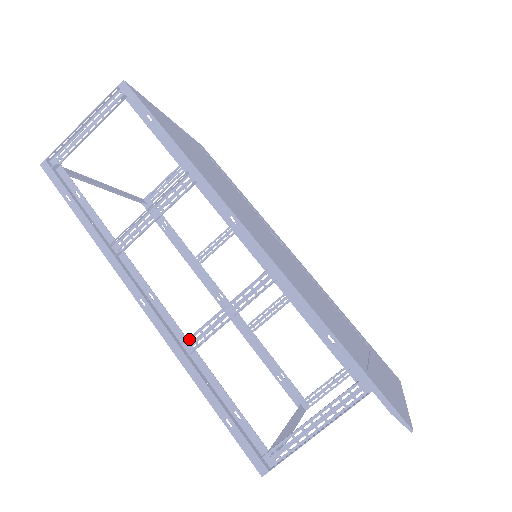
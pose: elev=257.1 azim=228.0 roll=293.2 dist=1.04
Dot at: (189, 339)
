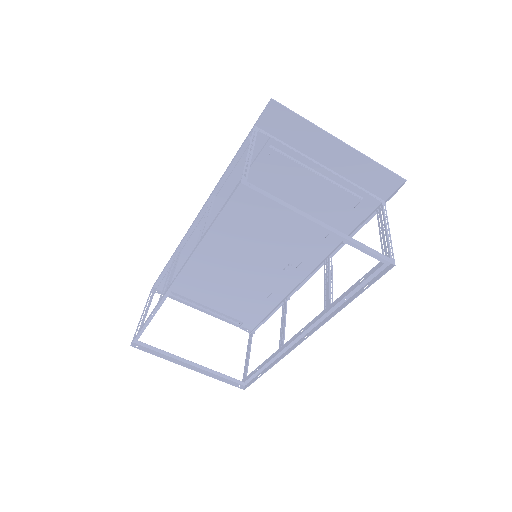
Dot at: occluded
